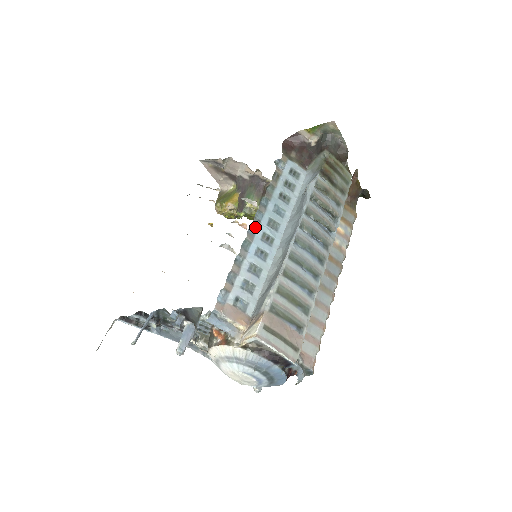
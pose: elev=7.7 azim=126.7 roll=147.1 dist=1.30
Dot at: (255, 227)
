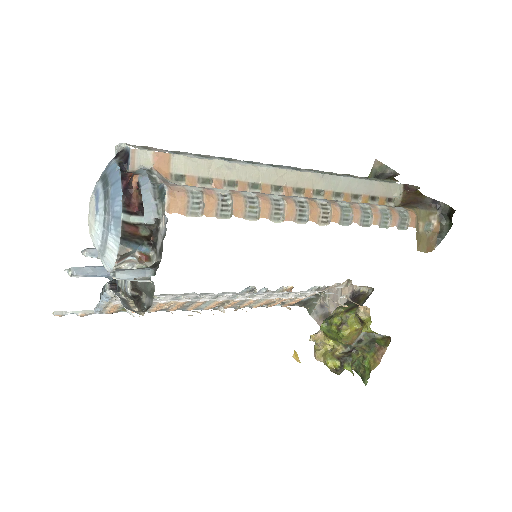
Dot at: occluded
